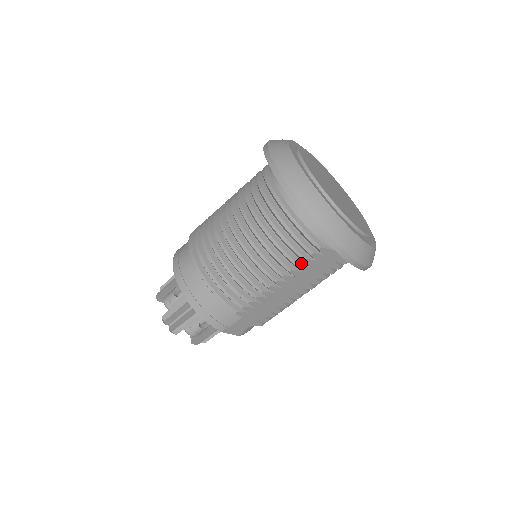
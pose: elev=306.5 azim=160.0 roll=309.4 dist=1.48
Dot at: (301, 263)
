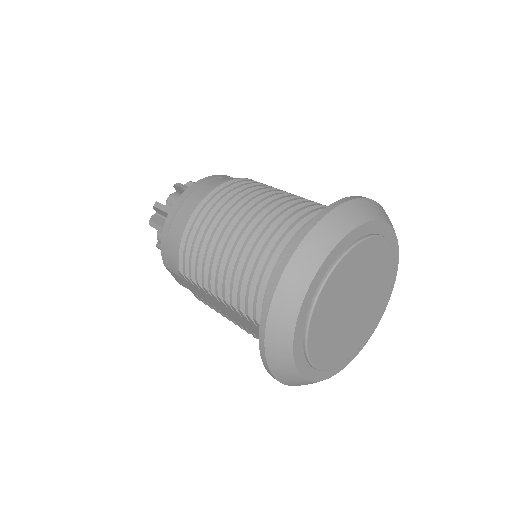
Dot at: (244, 312)
